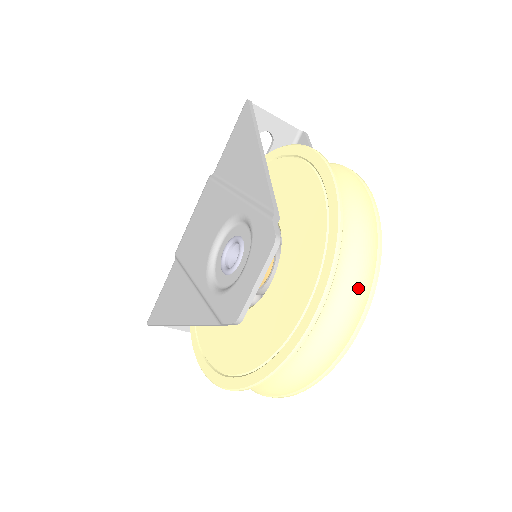
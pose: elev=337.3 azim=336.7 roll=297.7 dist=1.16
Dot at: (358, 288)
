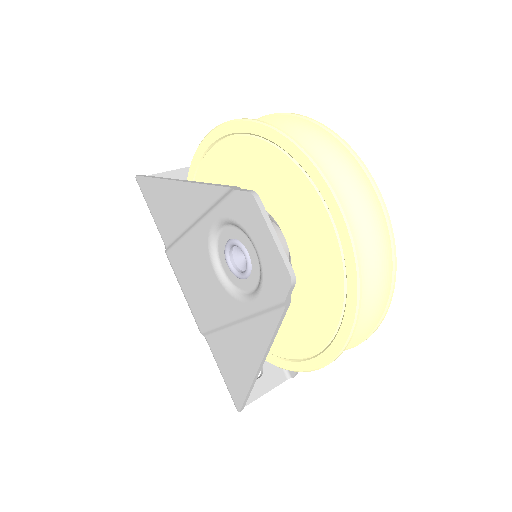
Dot at: (341, 163)
